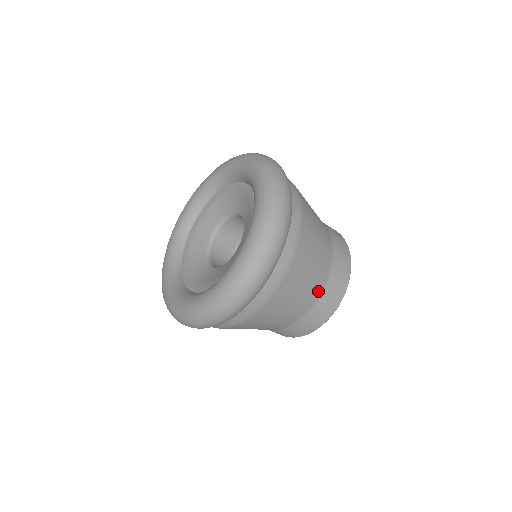
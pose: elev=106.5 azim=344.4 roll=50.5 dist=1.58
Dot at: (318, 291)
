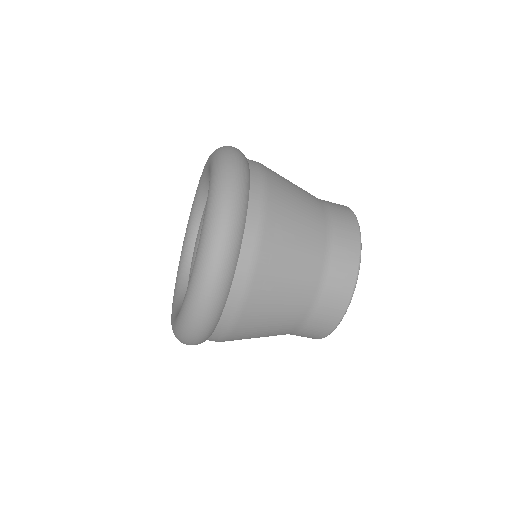
Dot at: (322, 214)
